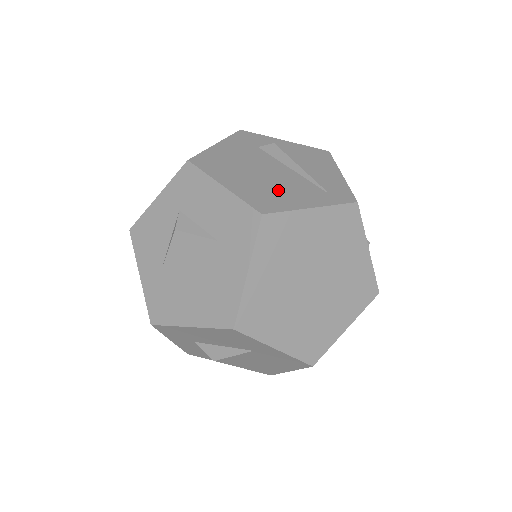
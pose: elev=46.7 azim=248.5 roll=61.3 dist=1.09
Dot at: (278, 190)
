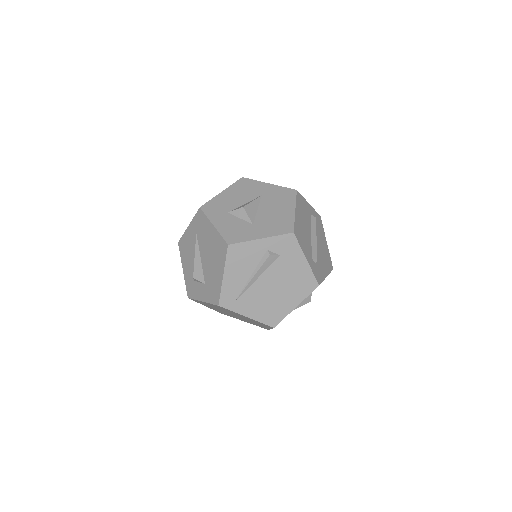
Dot at: occluded
